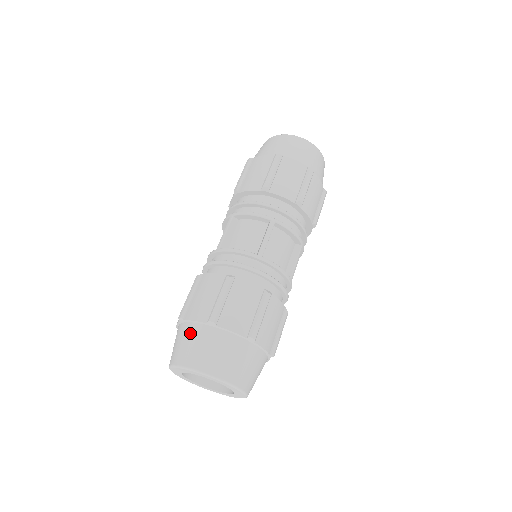
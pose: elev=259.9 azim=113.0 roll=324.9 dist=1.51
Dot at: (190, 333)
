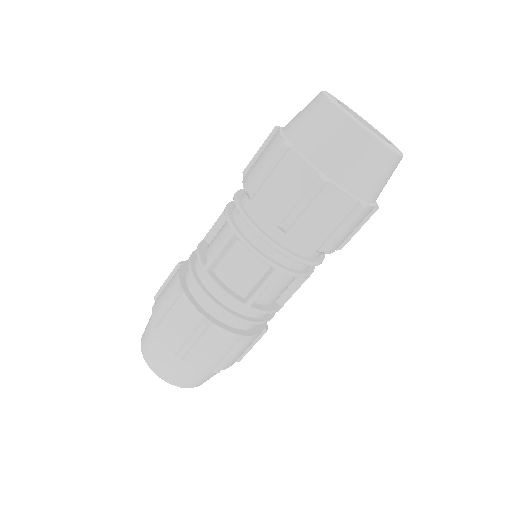
Dot at: (159, 347)
